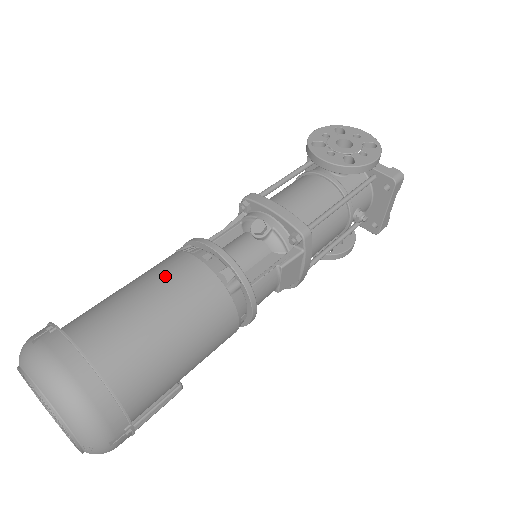
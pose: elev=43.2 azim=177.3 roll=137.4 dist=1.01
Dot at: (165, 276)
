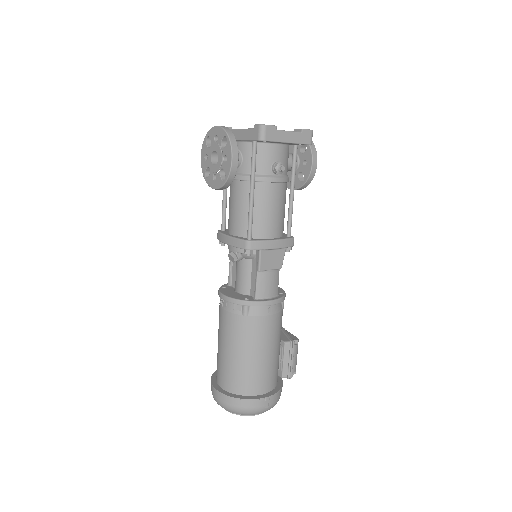
Dot at: (220, 329)
